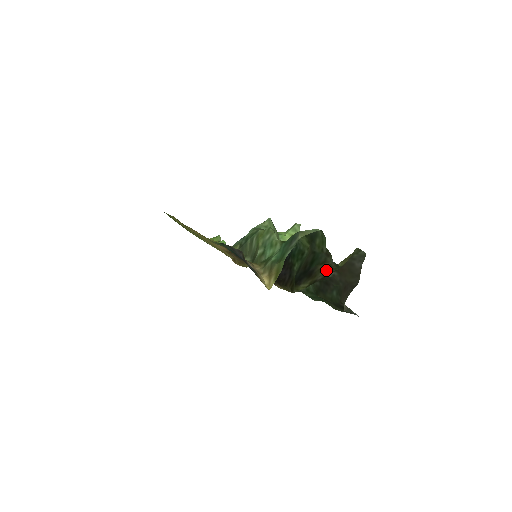
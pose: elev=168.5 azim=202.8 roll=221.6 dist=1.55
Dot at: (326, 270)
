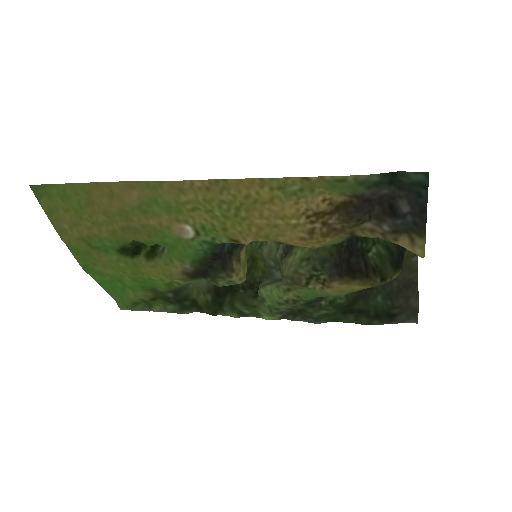
Dot at: (405, 257)
